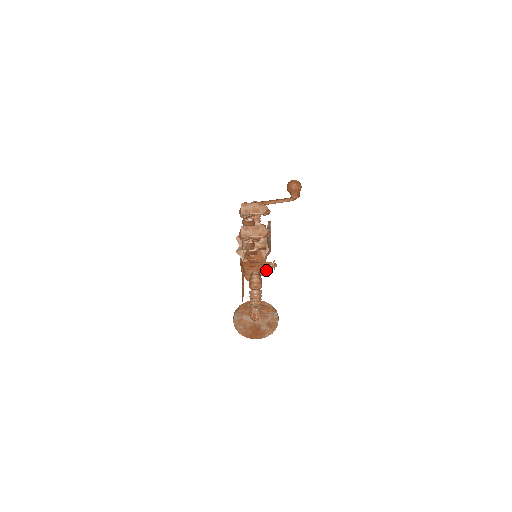
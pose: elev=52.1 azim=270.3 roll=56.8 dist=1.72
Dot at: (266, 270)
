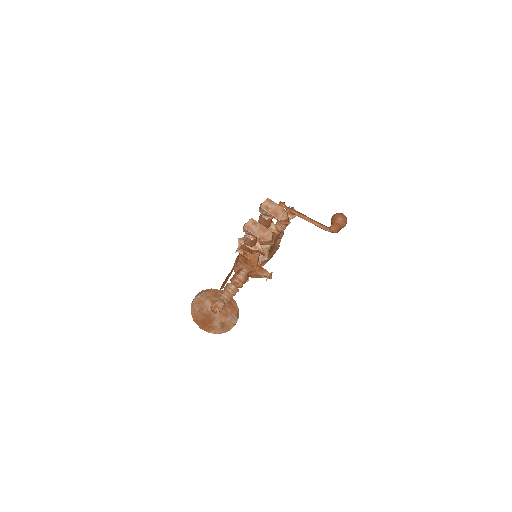
Dot at: (259, 275)
